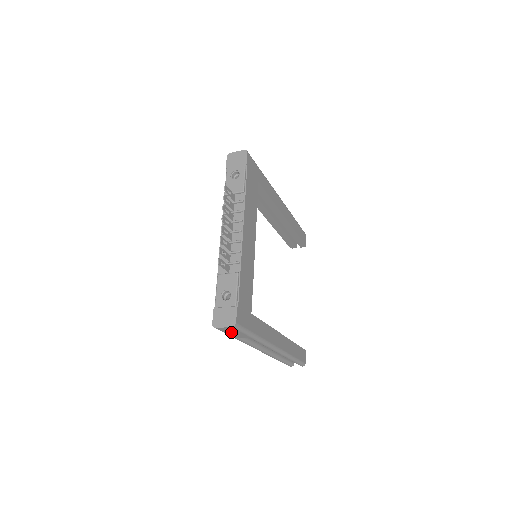
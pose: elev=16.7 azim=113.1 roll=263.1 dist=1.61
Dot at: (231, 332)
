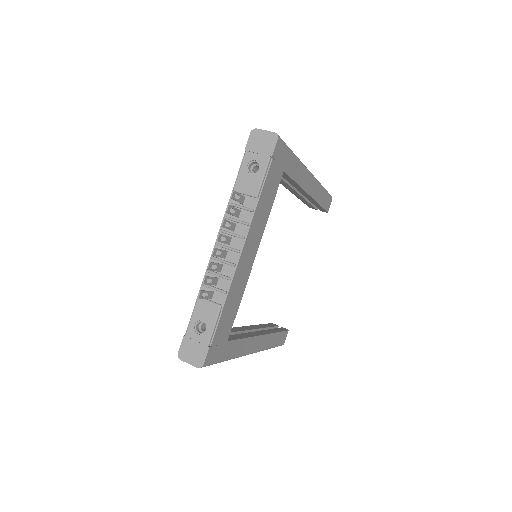
Dot at: occluded
